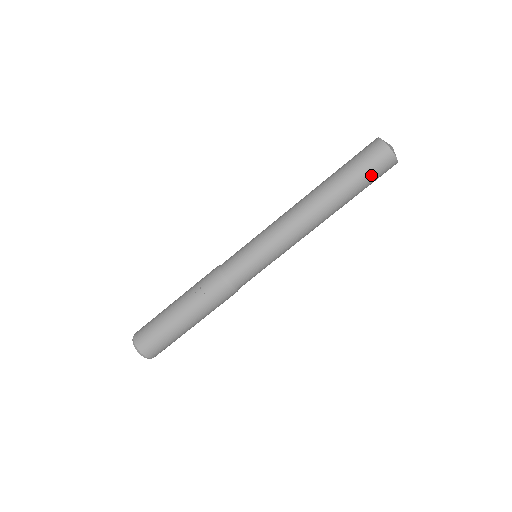
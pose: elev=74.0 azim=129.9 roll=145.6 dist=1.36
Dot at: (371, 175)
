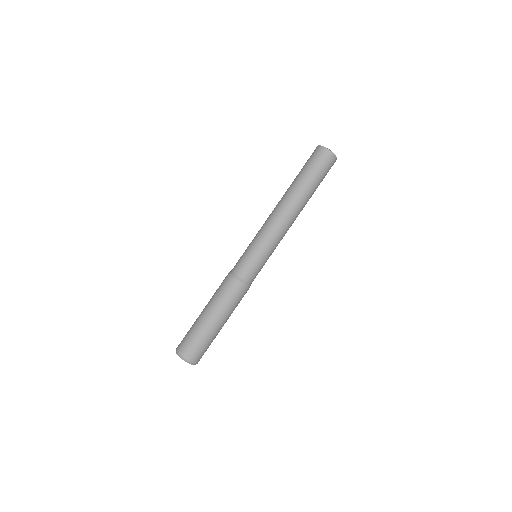
Dot at: (318, 168)
